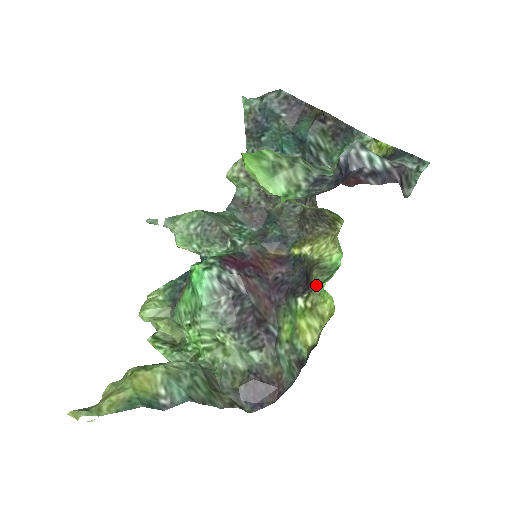
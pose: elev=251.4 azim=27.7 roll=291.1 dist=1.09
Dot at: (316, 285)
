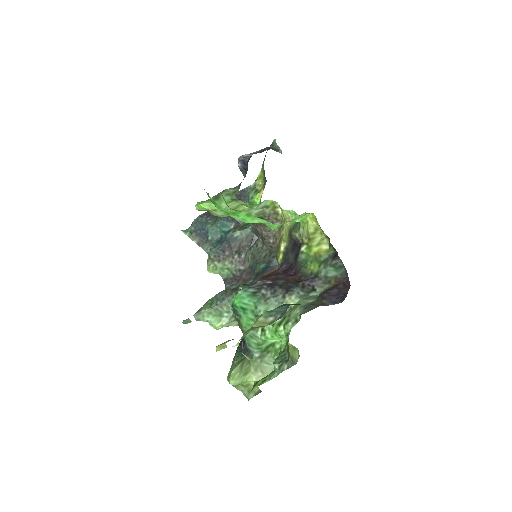
Dot at: (299, 232)
